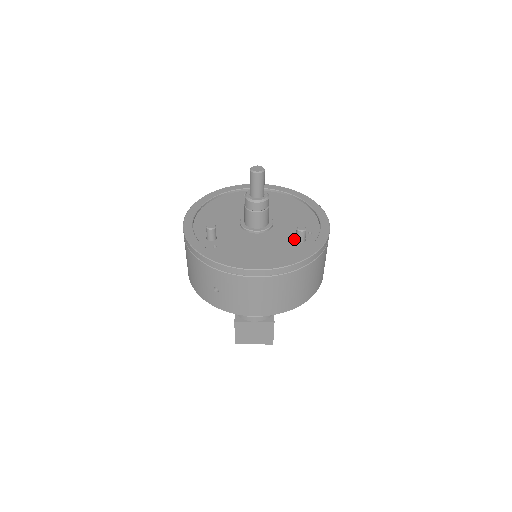
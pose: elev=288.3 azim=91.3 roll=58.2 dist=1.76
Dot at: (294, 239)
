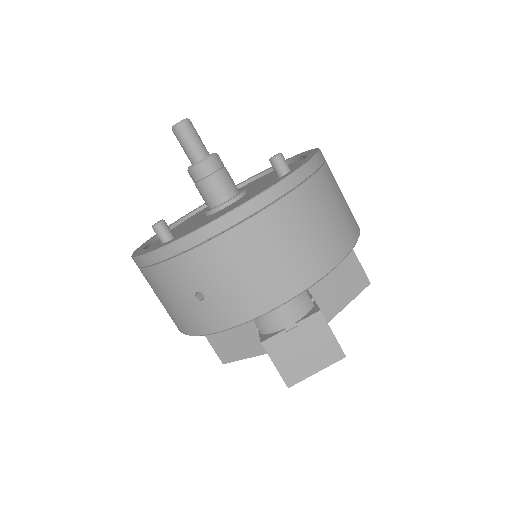
Dot at: occluded
